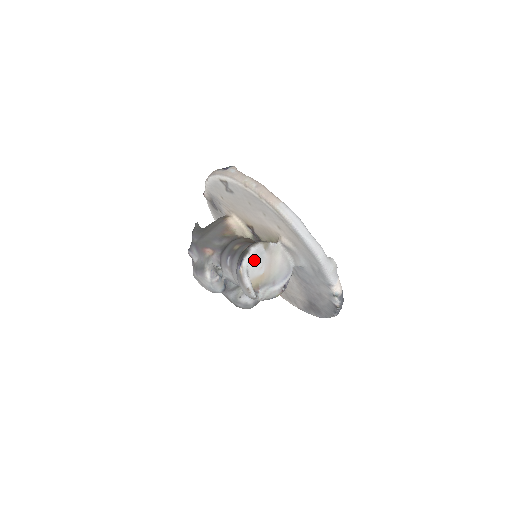
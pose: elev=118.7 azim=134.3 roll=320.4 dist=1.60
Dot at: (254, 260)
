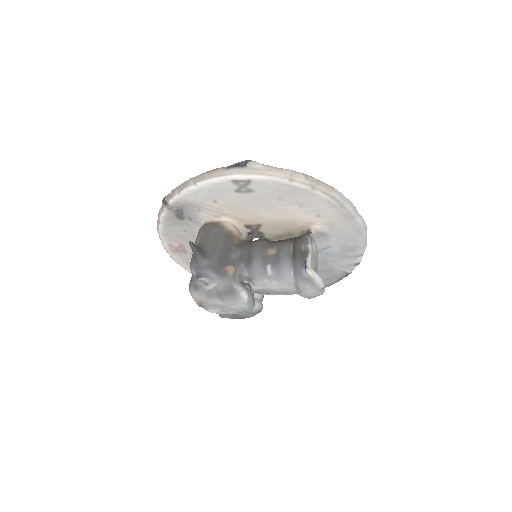
Dot at: (312, 257)
